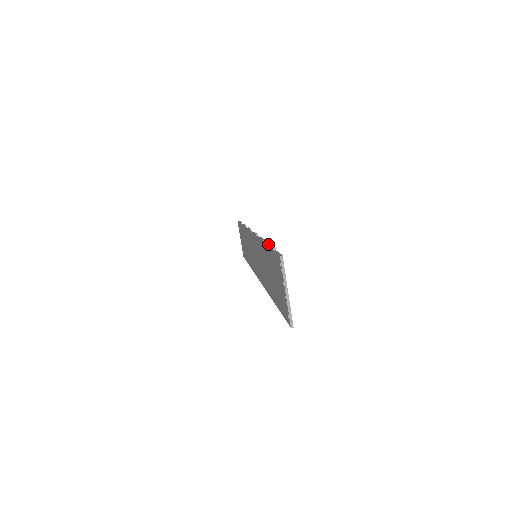
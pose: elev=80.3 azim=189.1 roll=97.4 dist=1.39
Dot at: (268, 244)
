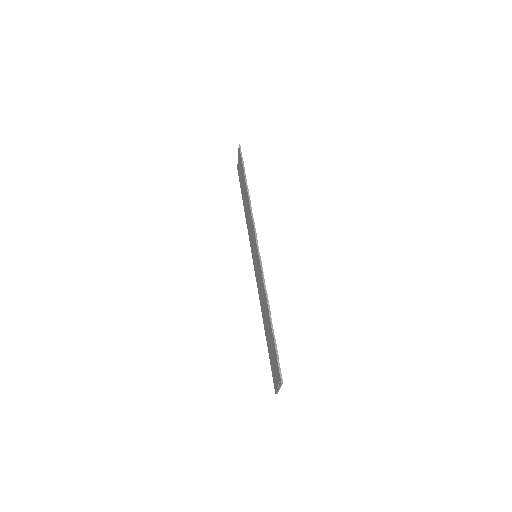
Dot at: (273, 338)
